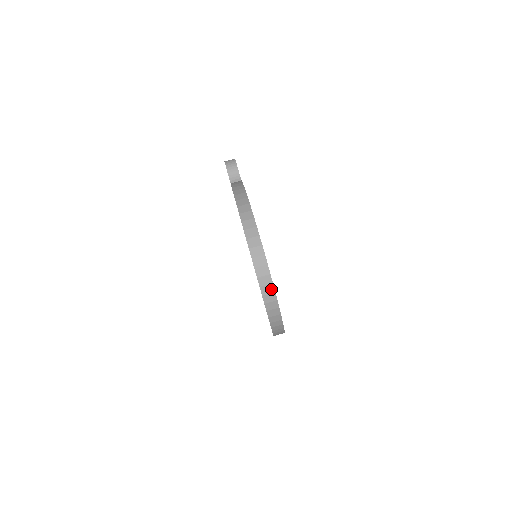
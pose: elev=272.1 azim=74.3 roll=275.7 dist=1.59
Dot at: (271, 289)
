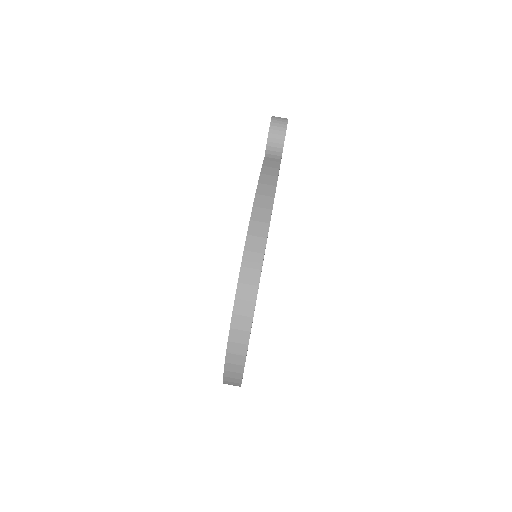
Dot at: (239, 369)
